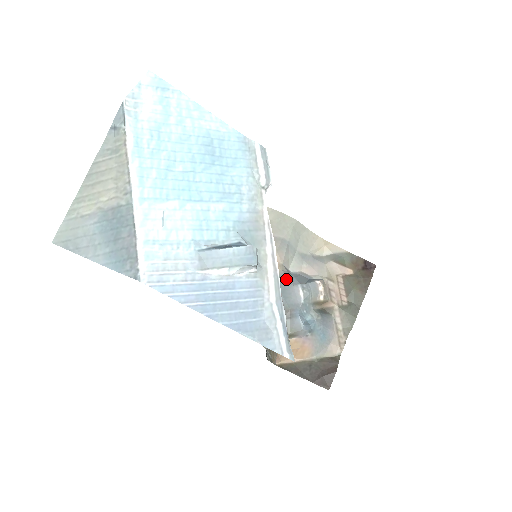
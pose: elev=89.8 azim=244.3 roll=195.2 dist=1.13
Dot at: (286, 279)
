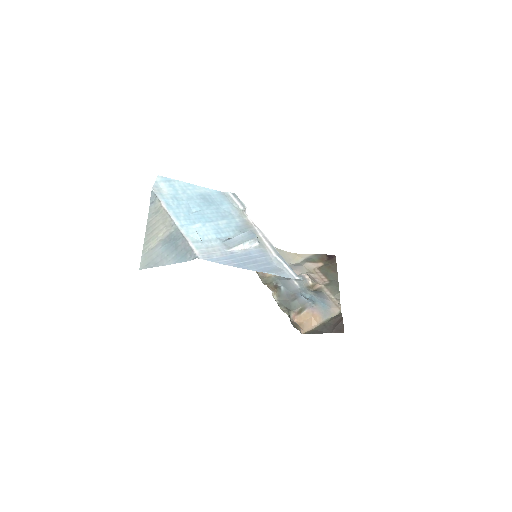
Dot at: (282, 278)
